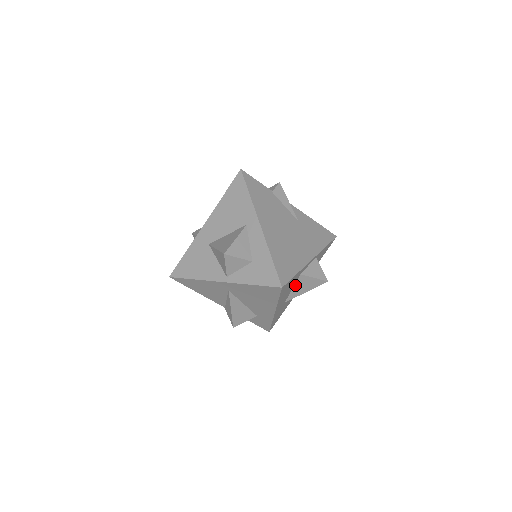
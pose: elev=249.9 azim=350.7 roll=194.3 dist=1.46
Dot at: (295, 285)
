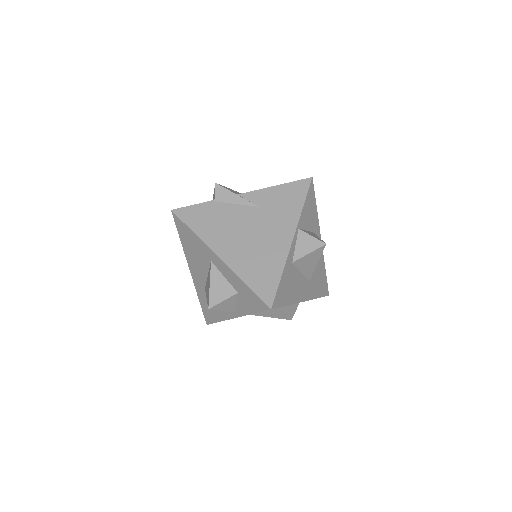
Dot at: (299, 269)
